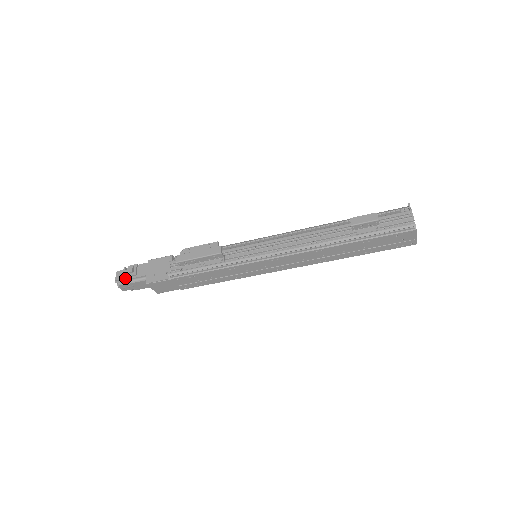
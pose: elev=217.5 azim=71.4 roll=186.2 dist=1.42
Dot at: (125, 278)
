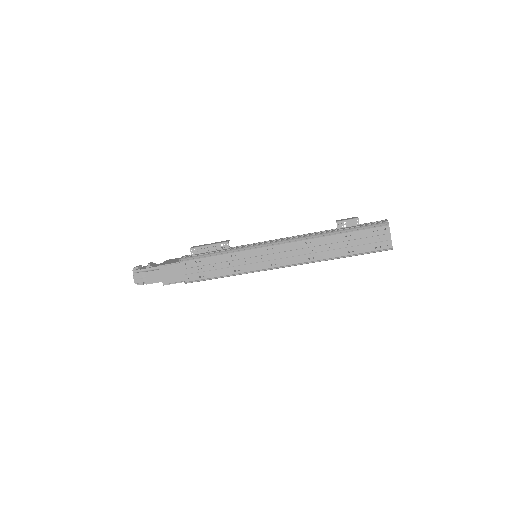
Dot at: (142, 268)
